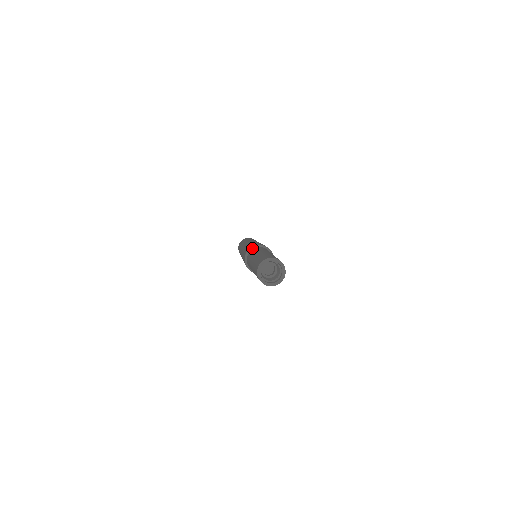
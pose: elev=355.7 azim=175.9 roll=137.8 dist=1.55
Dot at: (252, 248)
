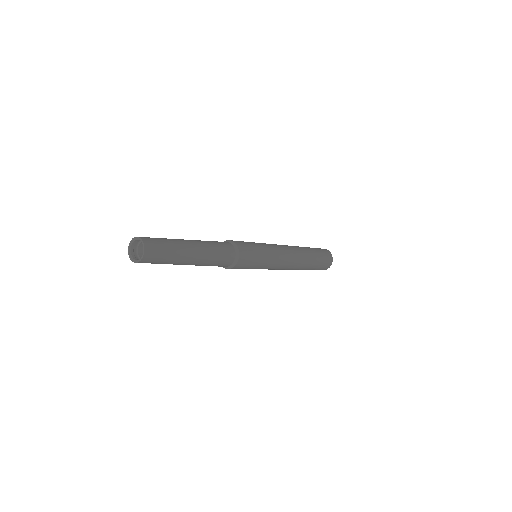
Dot at: occluded
